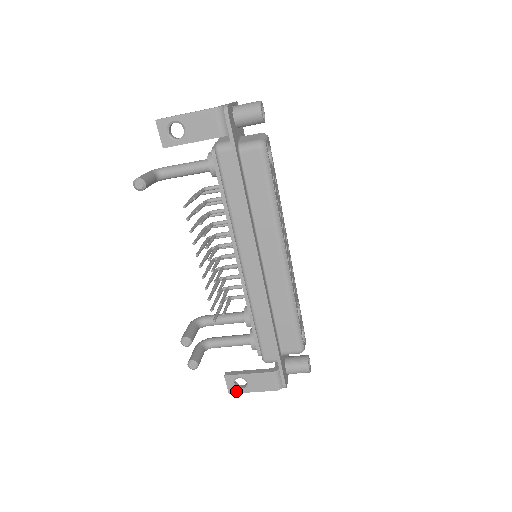
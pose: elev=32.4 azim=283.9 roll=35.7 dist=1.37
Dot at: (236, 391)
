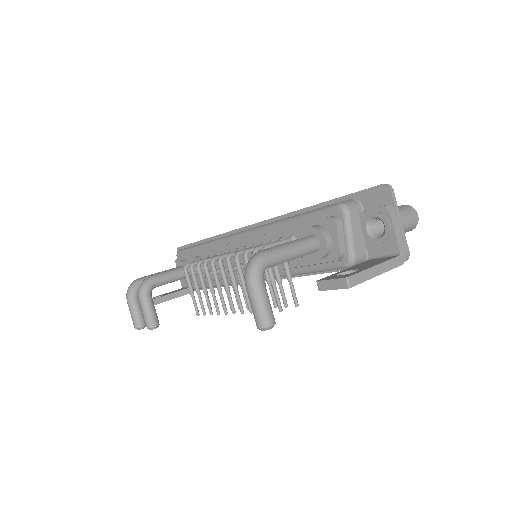
Dot at: occluded
